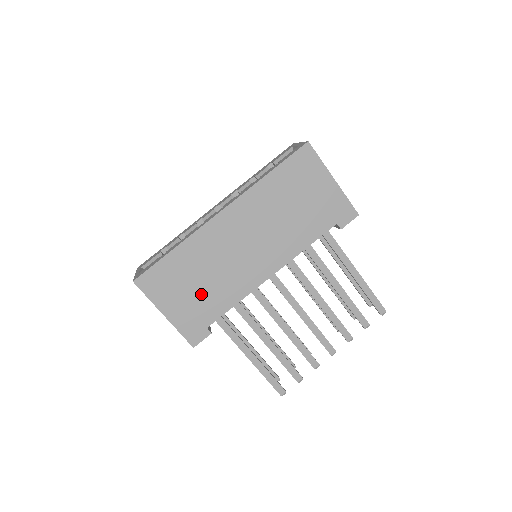
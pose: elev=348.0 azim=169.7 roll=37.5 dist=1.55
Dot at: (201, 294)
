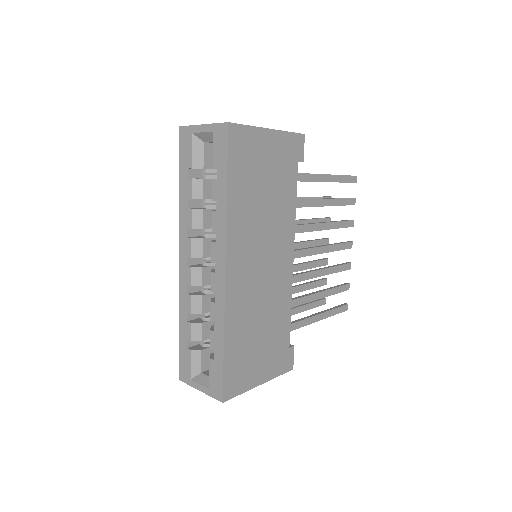
Dot at: (267, 338)
